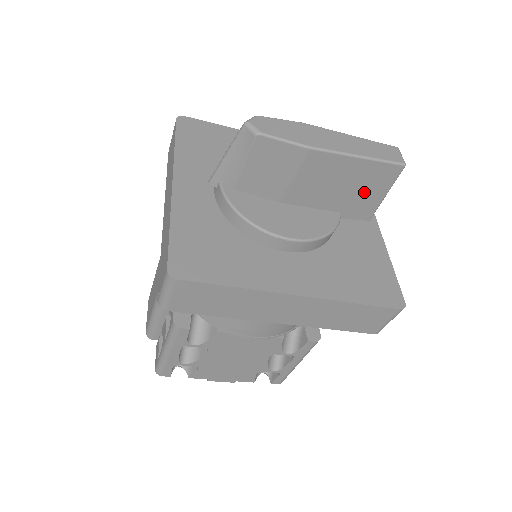
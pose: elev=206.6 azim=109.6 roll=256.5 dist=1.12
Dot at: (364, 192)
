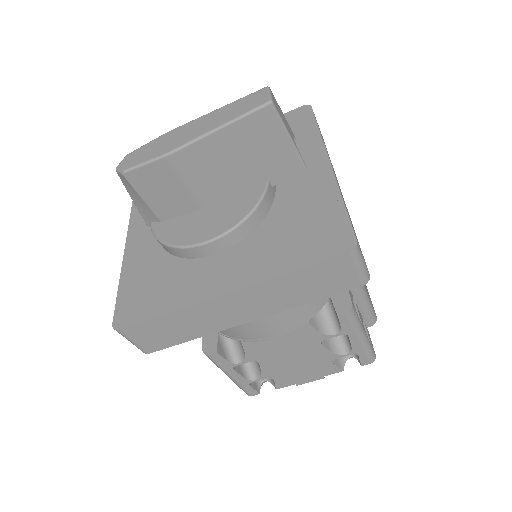
Dot at: (264, 151)
